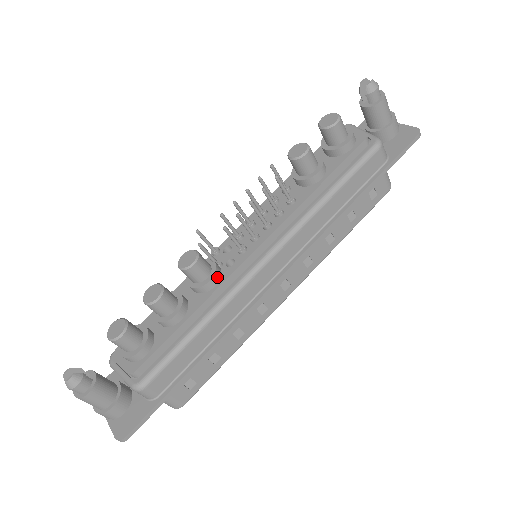
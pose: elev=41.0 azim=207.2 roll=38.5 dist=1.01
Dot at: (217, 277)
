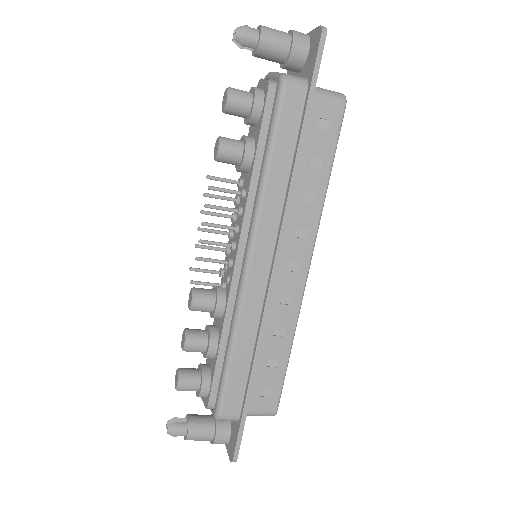
Dot at: (222, 299)
